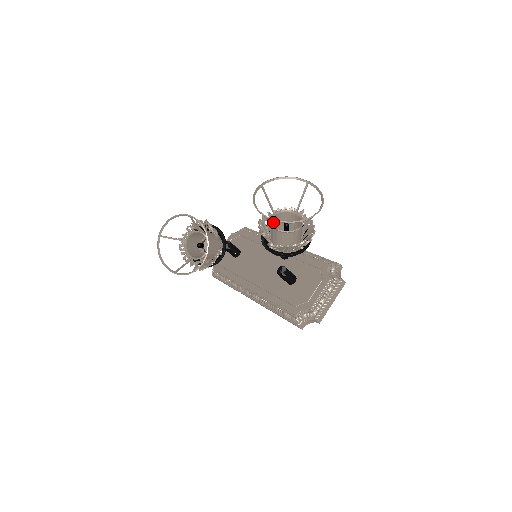
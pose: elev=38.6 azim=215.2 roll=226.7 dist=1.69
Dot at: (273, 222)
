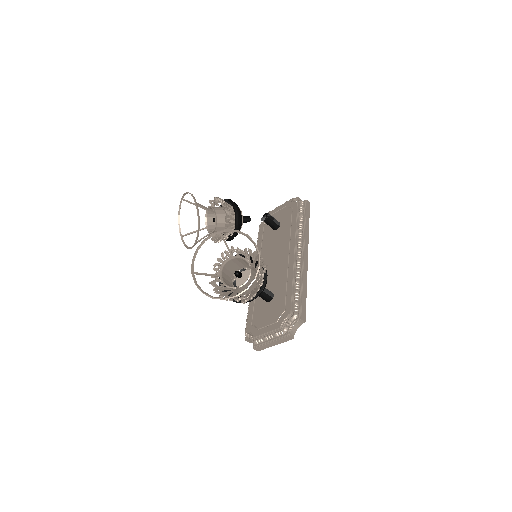
Dot at: (233, 261)
